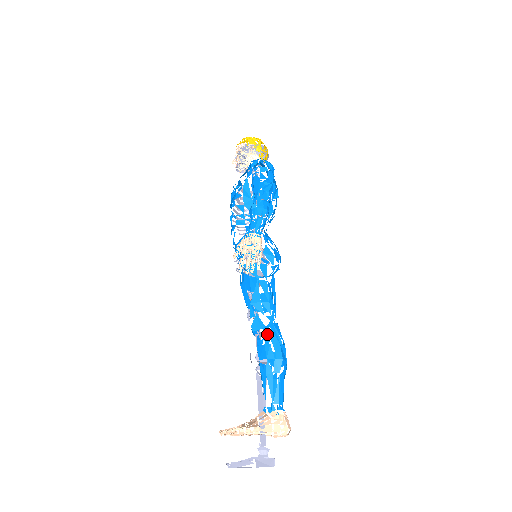
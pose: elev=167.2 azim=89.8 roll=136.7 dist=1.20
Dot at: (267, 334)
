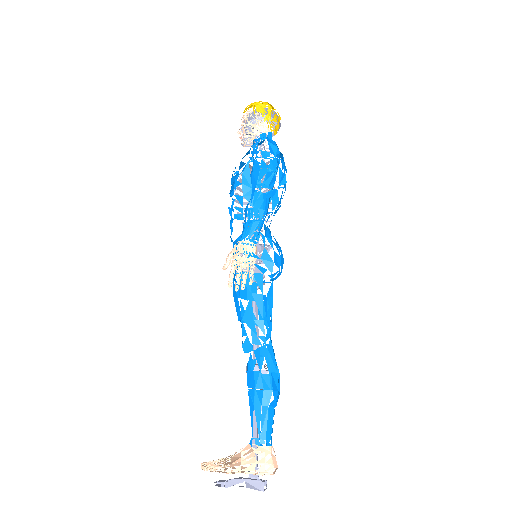
Dot at: (258, 359)
